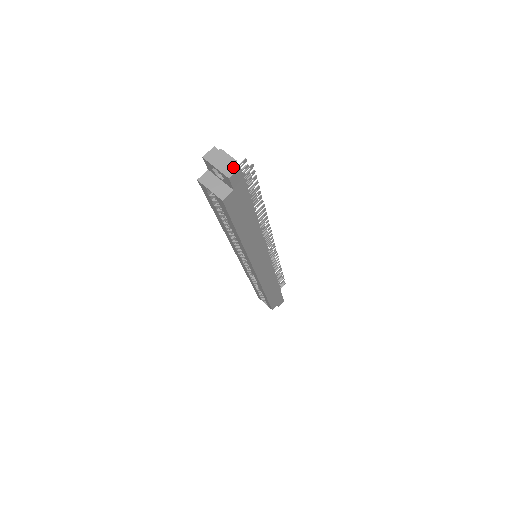
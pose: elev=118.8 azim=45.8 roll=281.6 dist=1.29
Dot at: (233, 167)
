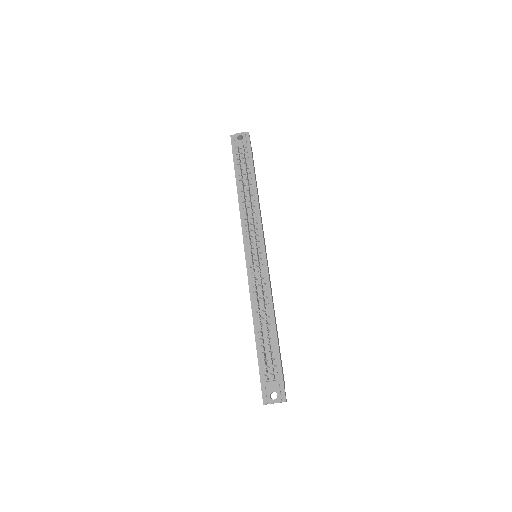
Dot at: occluded
